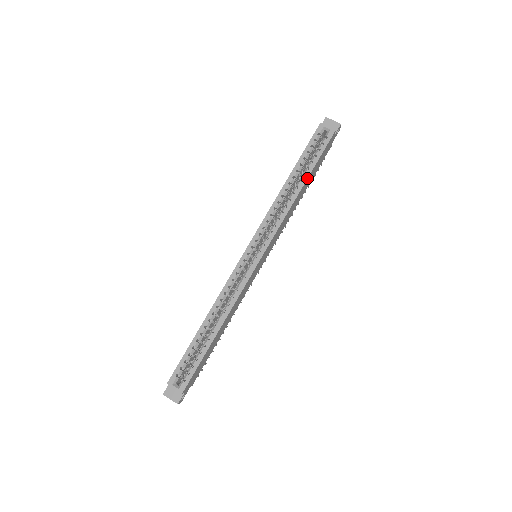
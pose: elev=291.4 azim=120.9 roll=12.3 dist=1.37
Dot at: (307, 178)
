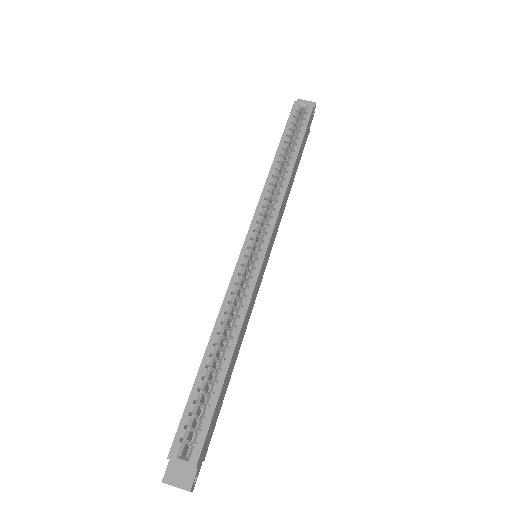
Dot at: (297, 153)
